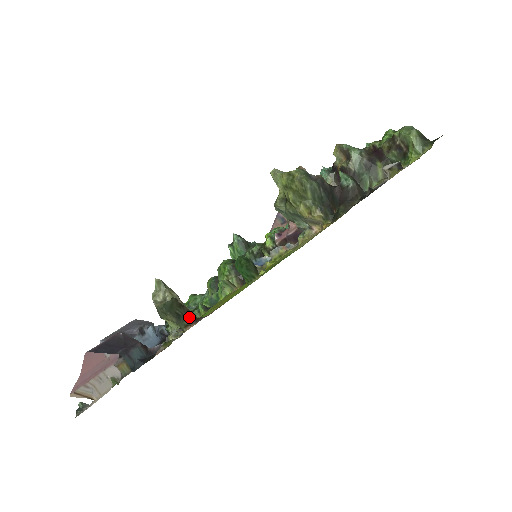
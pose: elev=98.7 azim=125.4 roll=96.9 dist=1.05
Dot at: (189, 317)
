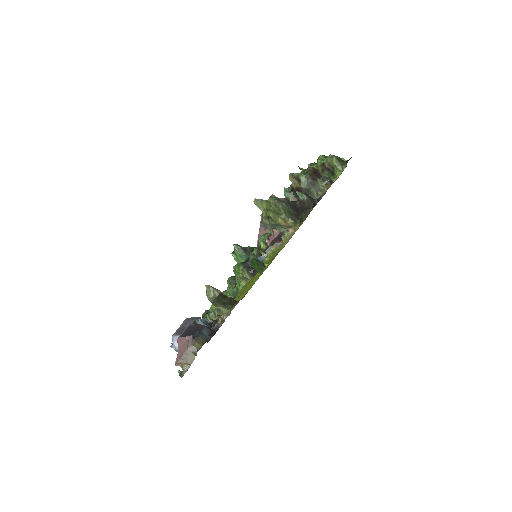
Dot at: (232, 302)
